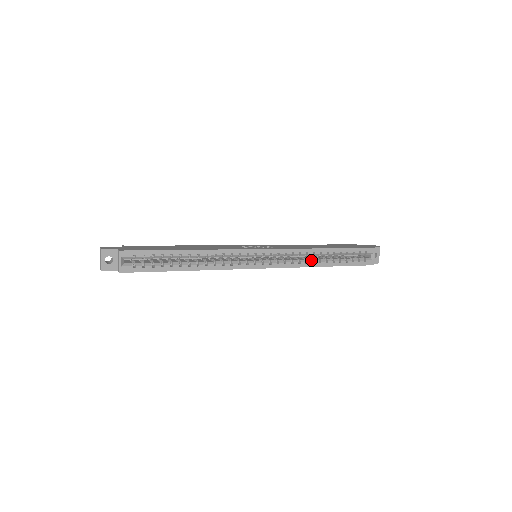
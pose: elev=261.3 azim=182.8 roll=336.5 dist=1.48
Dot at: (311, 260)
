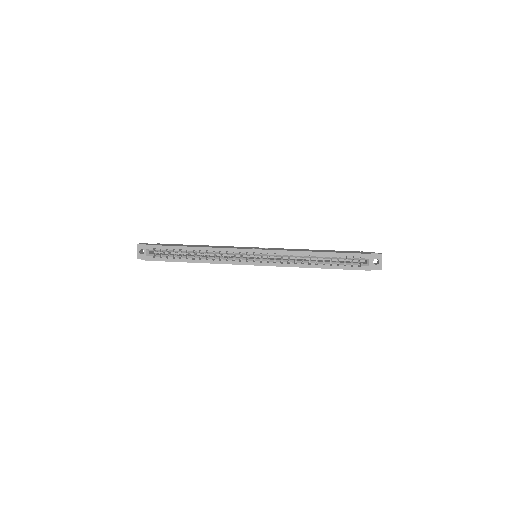
Dot at: (301, 261)
